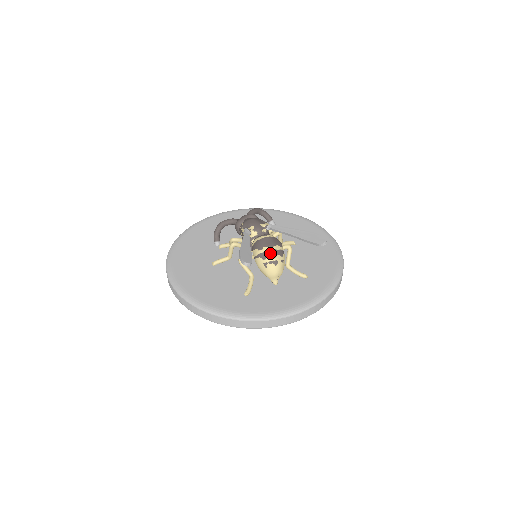
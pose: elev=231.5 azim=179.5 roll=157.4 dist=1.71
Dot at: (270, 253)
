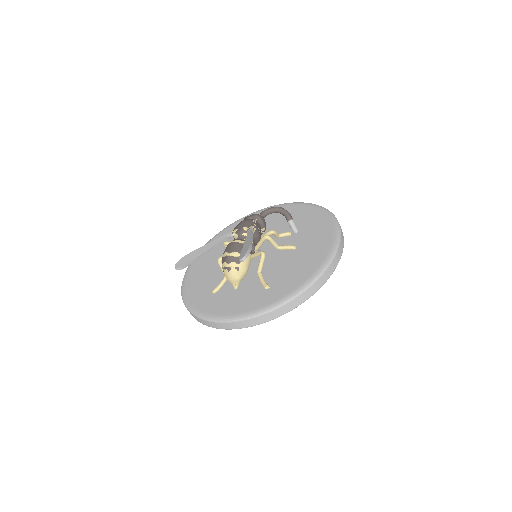
Dot at: (226, 259)
